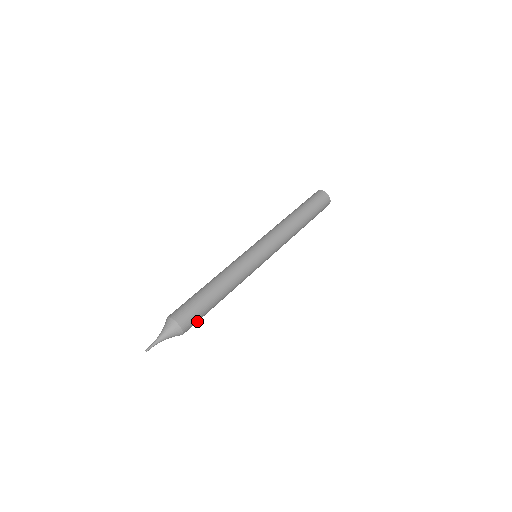
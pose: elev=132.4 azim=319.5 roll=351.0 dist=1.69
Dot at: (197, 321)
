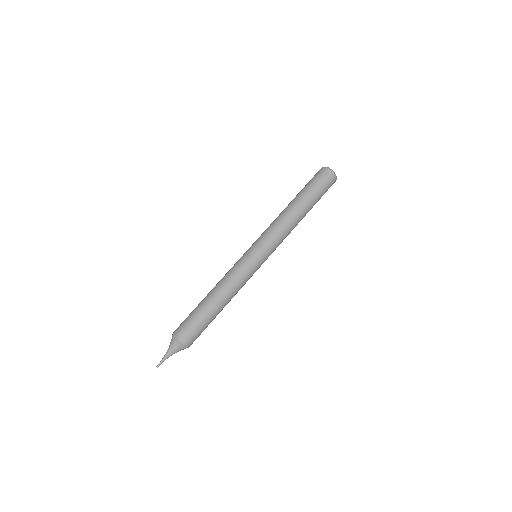
Dot at: (199, 332)
